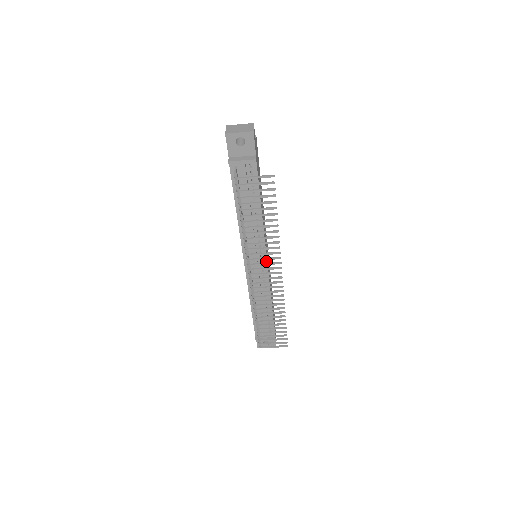
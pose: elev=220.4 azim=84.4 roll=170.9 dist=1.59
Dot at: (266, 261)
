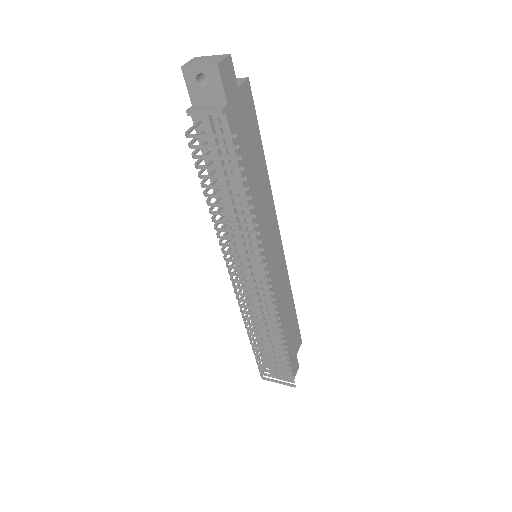
Dot at: occluded
